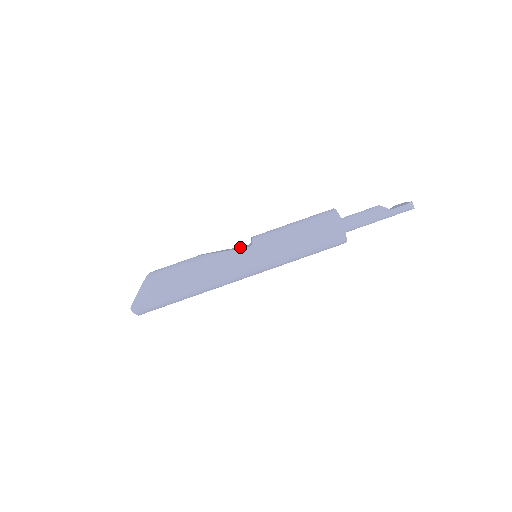
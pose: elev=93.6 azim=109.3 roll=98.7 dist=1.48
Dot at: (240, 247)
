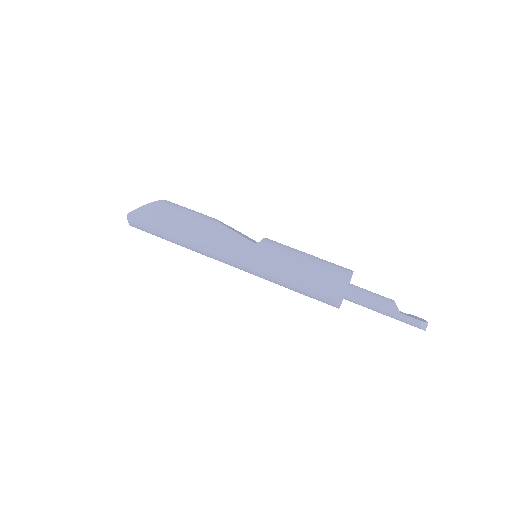
Dot at: occluded
